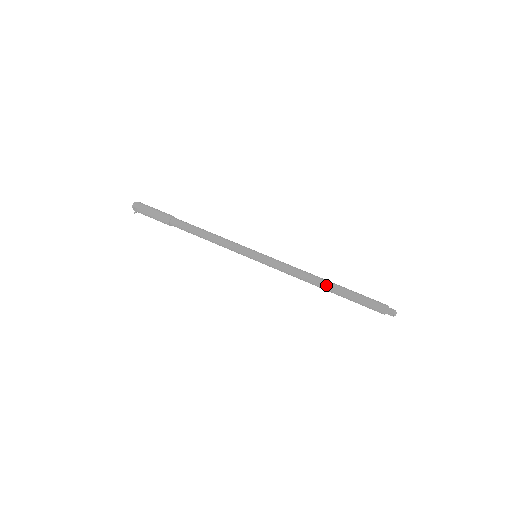
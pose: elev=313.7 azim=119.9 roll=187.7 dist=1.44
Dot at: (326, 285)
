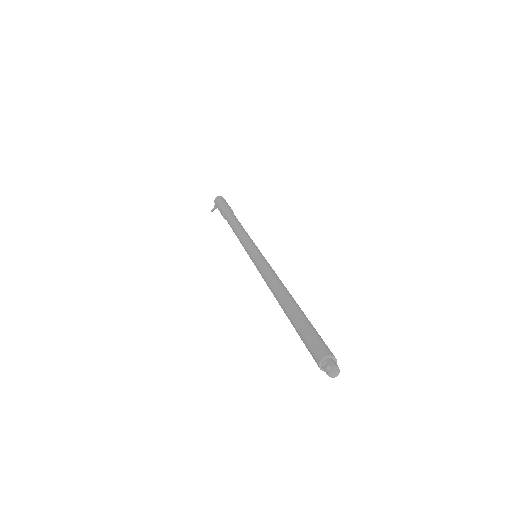
Dot at: (289, 298)
